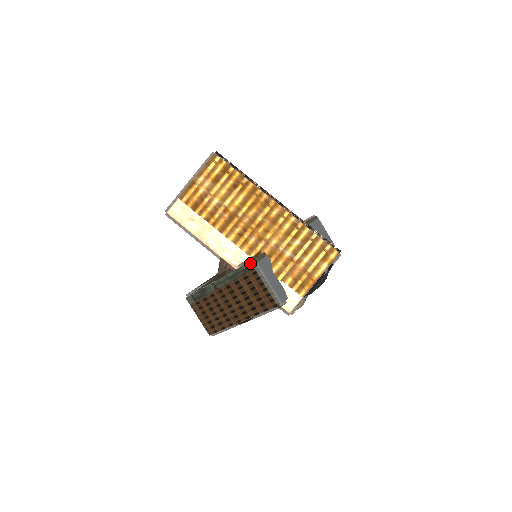
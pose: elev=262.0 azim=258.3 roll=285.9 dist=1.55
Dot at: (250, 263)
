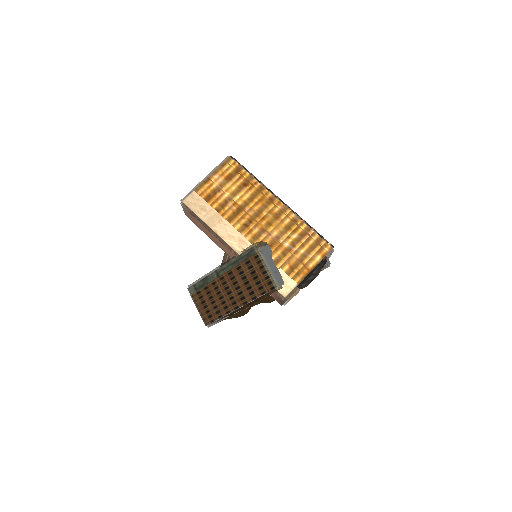
Dot at: (253, 247)
